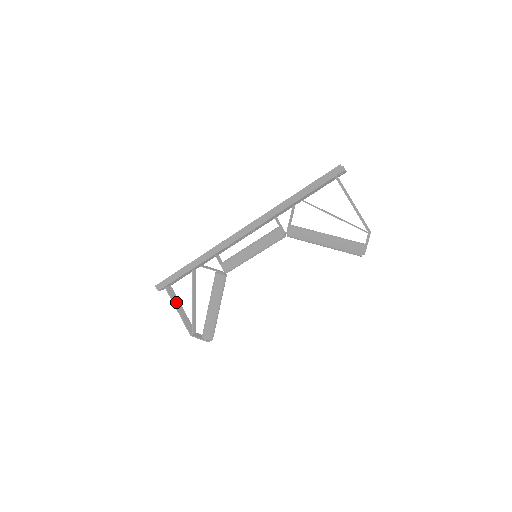
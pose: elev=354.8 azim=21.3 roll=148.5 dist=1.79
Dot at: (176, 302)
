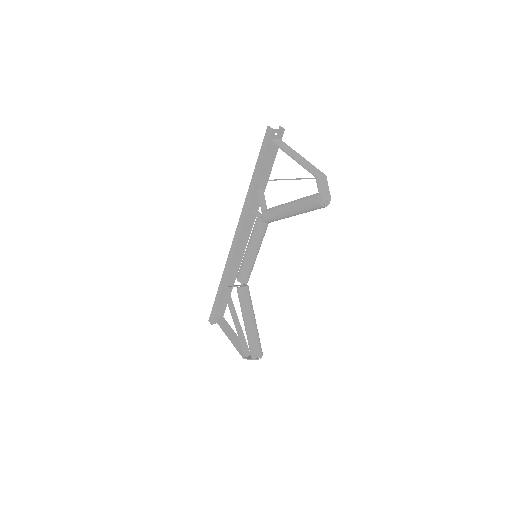
Dot at: (227, 330)
